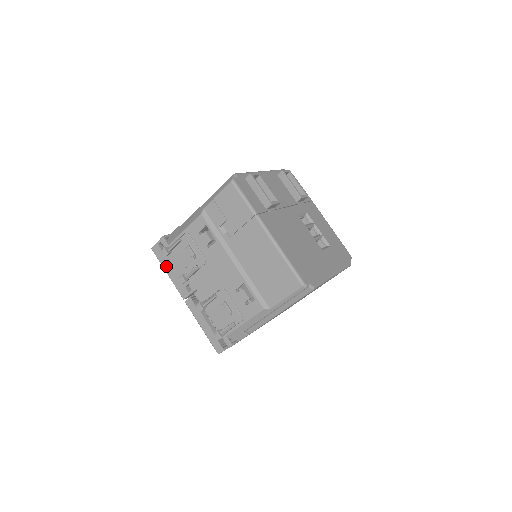
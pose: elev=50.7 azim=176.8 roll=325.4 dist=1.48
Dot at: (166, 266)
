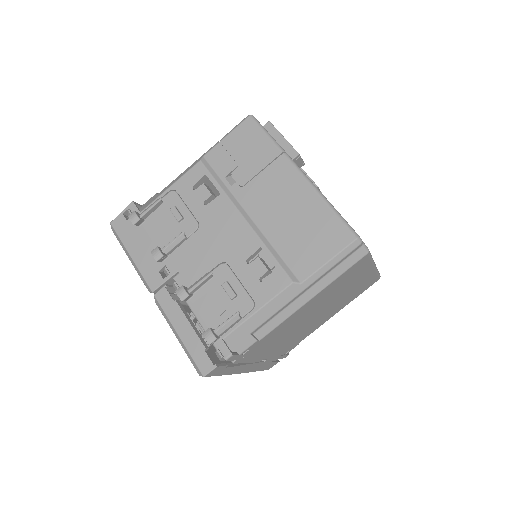
Dot at: (130, 244)
